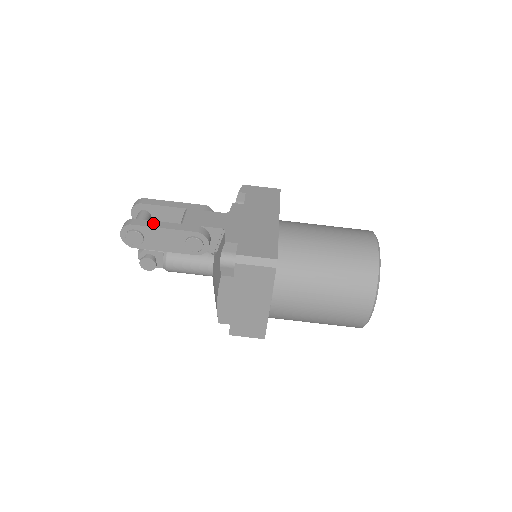
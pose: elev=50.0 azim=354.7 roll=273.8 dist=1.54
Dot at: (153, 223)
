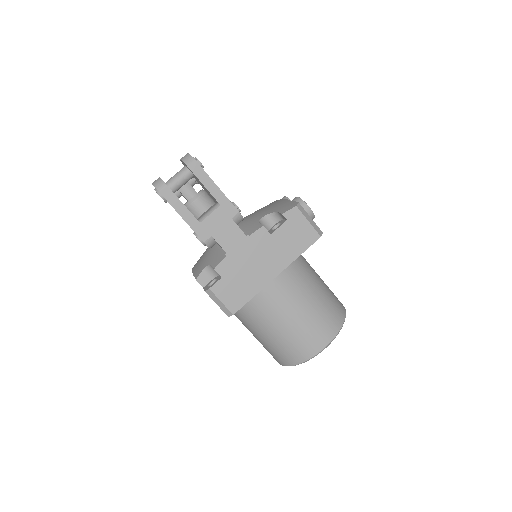
Dot at: (178, 205)
